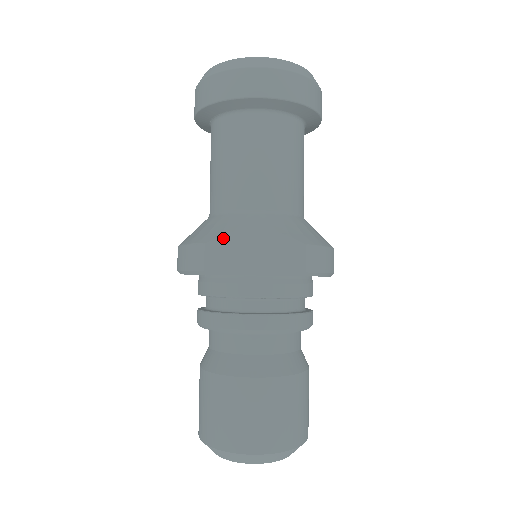
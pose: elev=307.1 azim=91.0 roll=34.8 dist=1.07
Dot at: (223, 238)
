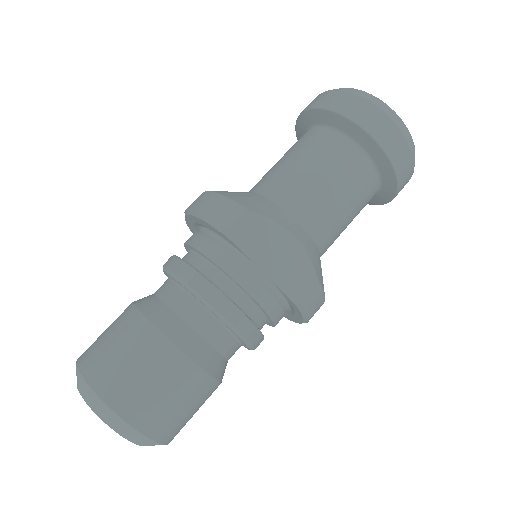
Dot at: (264, 219)
